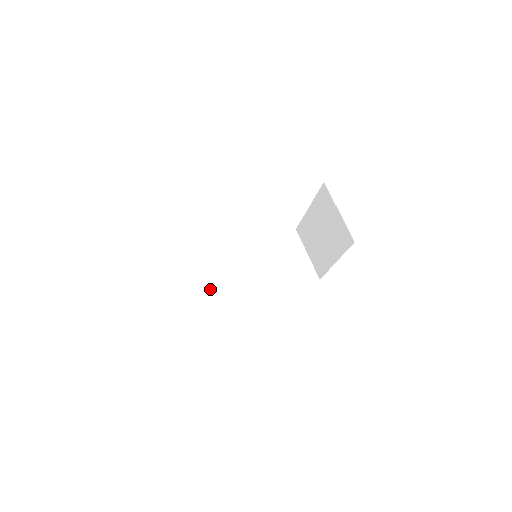
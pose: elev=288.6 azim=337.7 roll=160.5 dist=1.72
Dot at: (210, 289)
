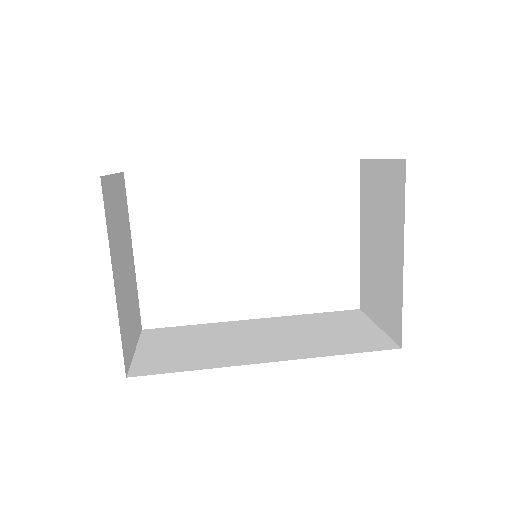
Dot at: (186, 347)
